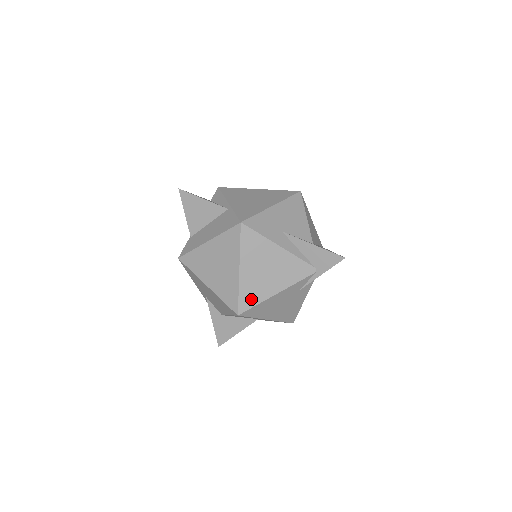
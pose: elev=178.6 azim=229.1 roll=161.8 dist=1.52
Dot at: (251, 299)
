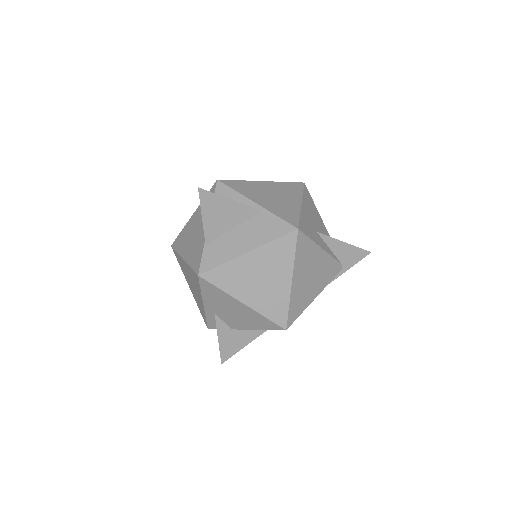
Dot at: (297, 310)
